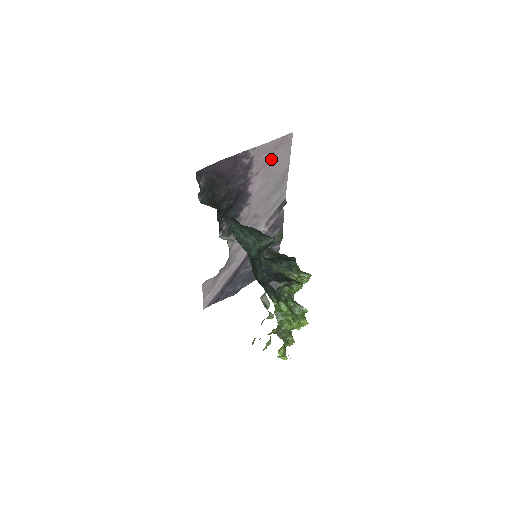
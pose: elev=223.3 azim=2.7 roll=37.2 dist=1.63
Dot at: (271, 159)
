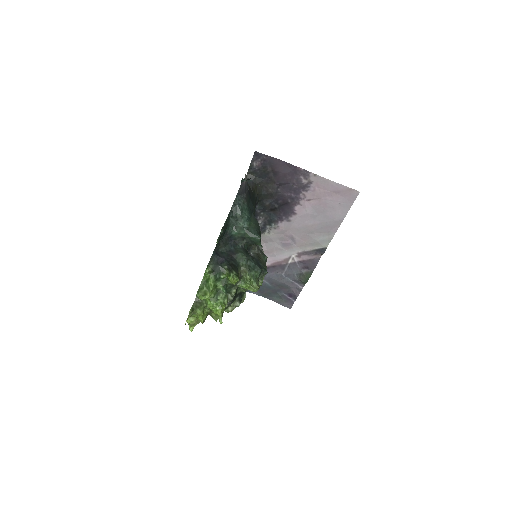
Dot at: (328, 198)
